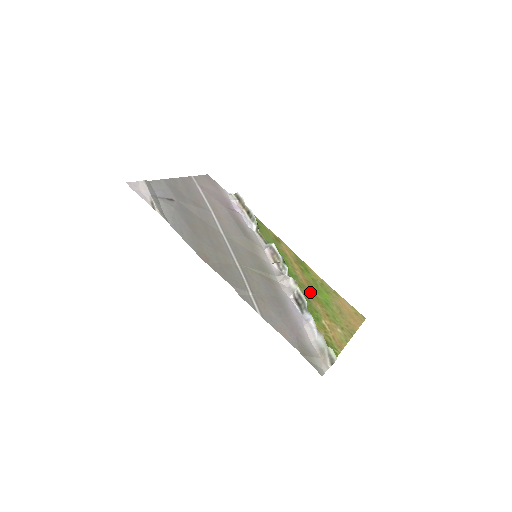
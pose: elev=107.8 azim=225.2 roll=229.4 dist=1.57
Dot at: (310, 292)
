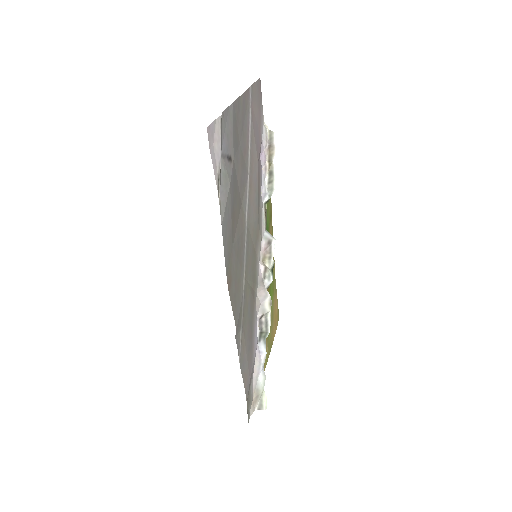
Dot at: occluded
